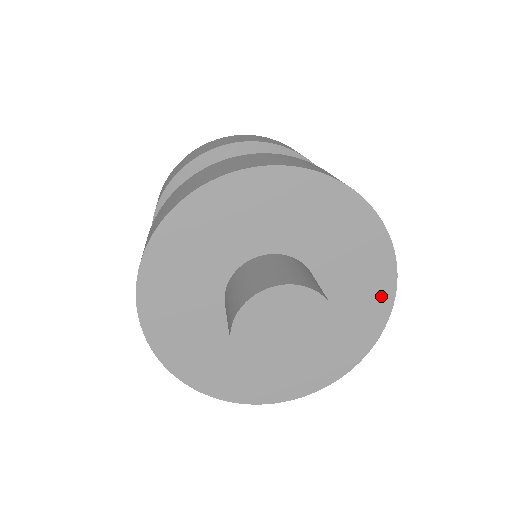
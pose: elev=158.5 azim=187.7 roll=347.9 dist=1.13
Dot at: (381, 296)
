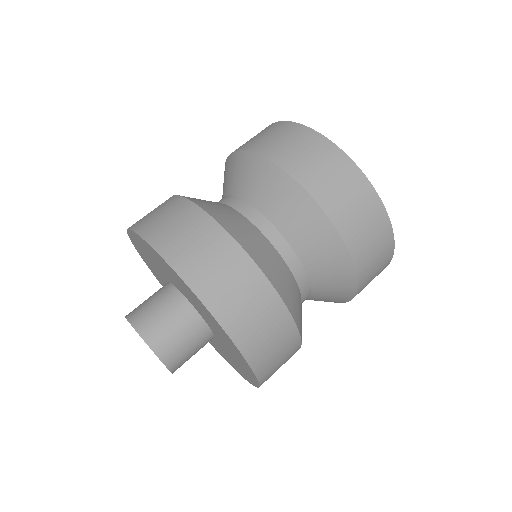
Dot at: (227, 360)
